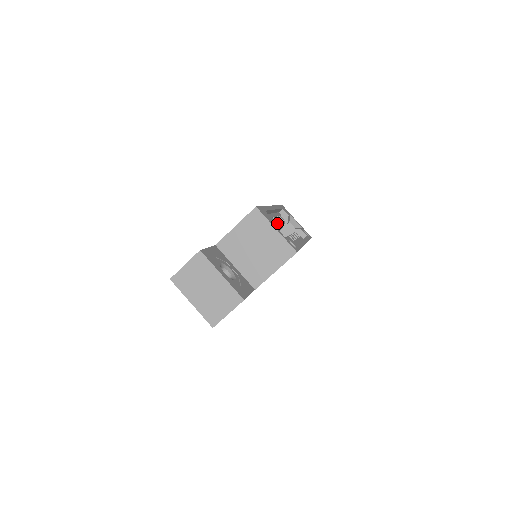
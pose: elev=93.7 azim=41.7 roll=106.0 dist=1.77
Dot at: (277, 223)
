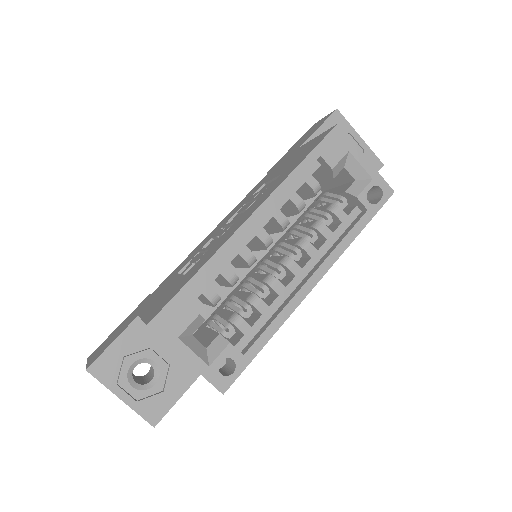
Dot at: (264, 244)
